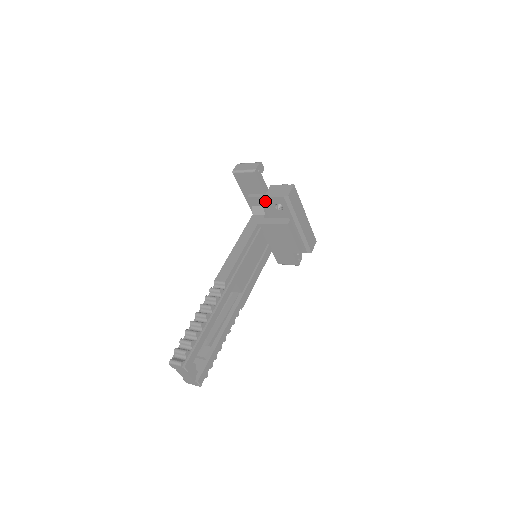
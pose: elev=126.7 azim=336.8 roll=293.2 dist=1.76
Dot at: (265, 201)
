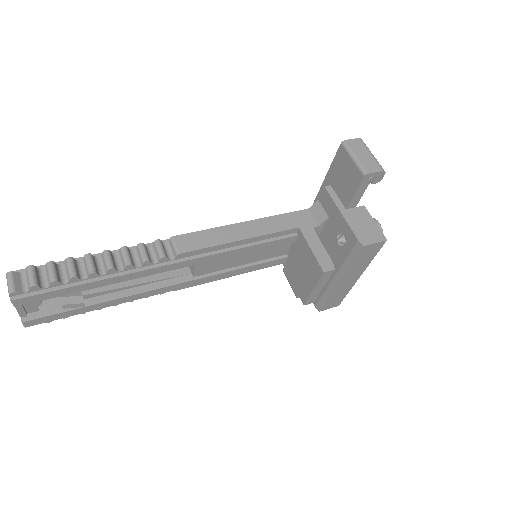
Dot at: (336, 215)
